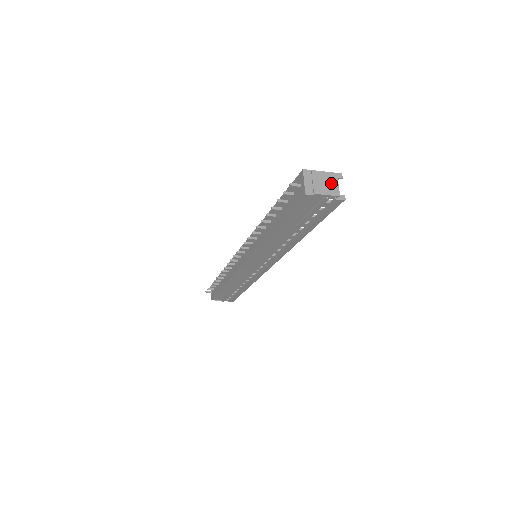
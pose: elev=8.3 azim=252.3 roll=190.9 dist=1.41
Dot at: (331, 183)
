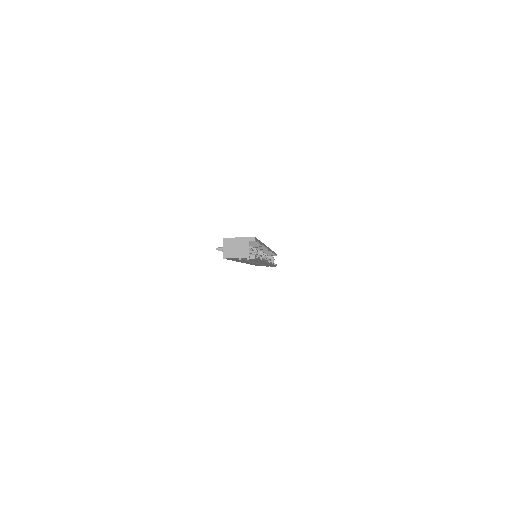
Dot at: (243, 248)
